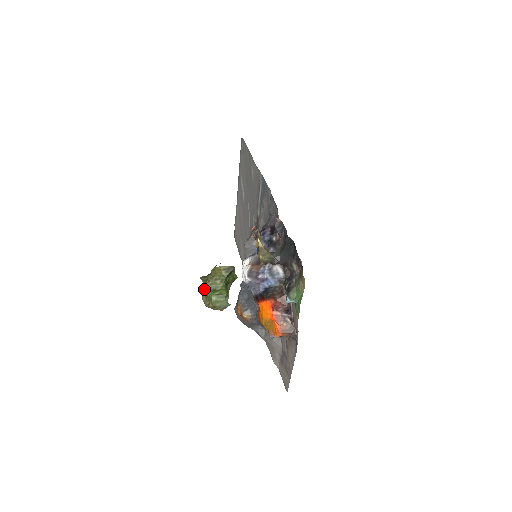
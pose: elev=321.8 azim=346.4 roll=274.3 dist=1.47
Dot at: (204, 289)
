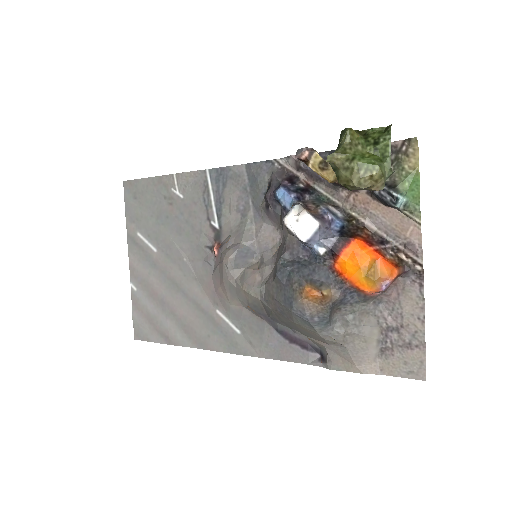
Dot at: (351, 160)
